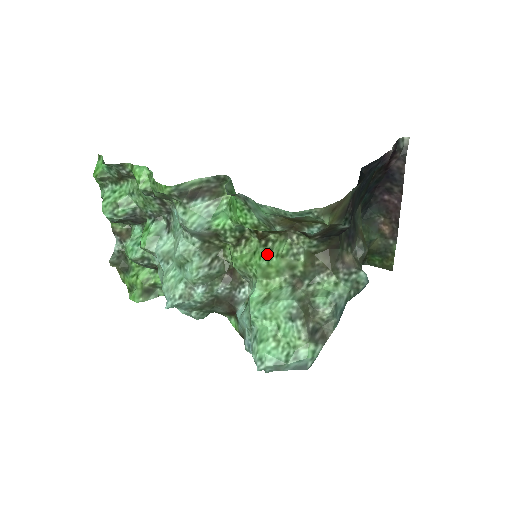
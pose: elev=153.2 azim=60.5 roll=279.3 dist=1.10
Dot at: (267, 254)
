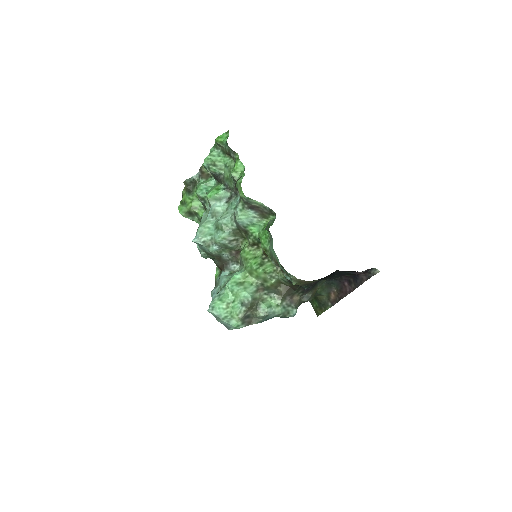
Dot at: (260, 264)
